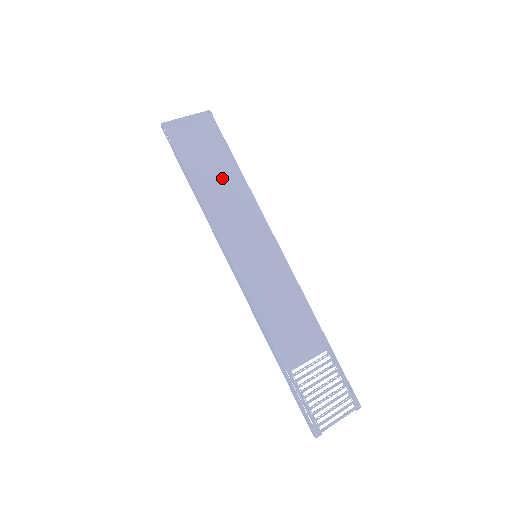
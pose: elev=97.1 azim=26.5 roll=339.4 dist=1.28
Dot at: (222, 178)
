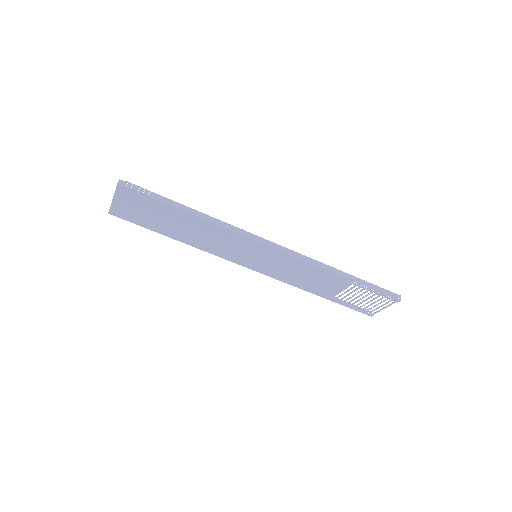
Dot at: (184, 225)
